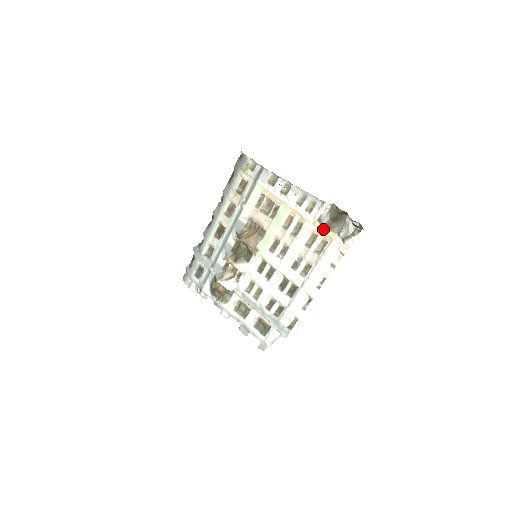
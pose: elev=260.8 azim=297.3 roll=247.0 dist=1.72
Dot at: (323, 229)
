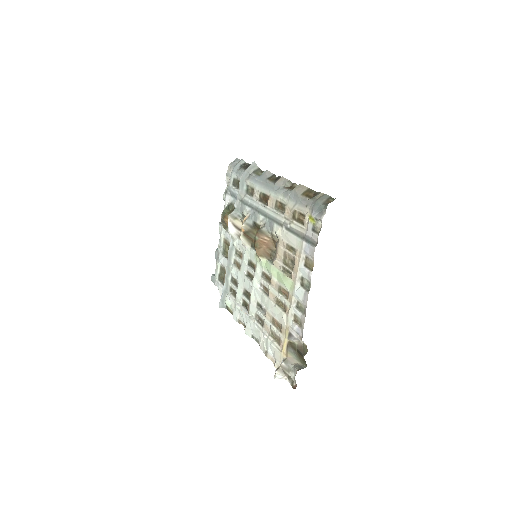
Dot at: (286, 339)
